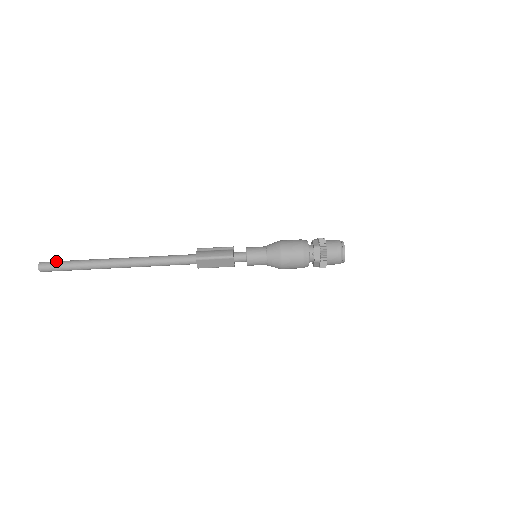
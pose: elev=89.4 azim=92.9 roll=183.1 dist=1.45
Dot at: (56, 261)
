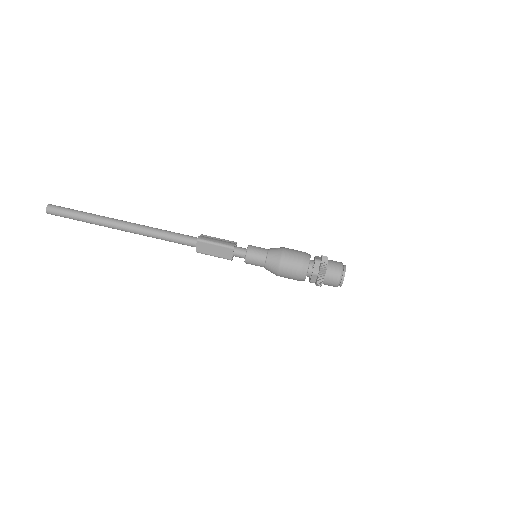
Dot at: occluded
